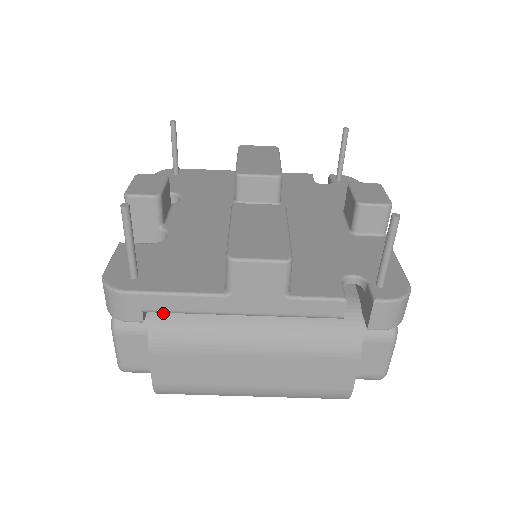
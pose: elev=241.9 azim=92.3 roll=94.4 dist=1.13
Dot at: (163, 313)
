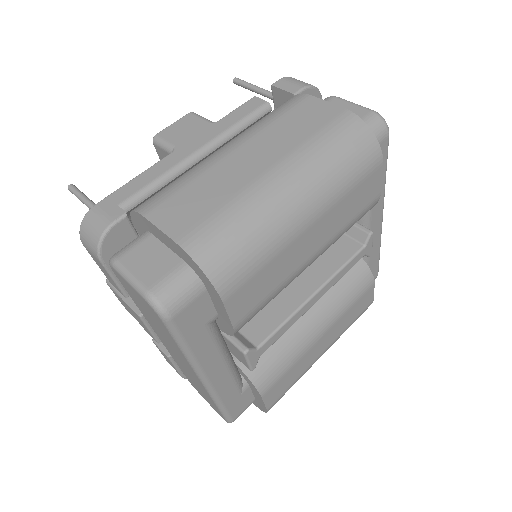
Dot at: occluded
